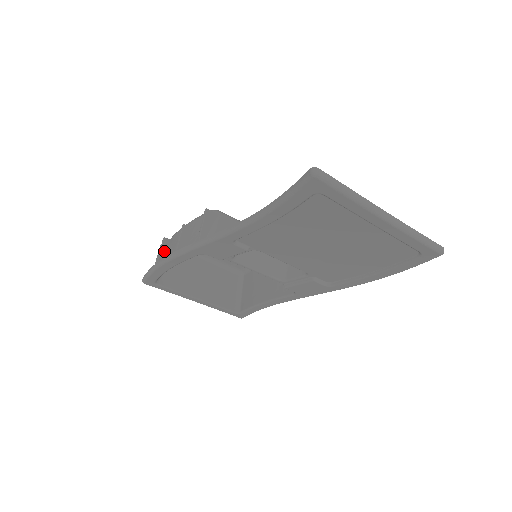
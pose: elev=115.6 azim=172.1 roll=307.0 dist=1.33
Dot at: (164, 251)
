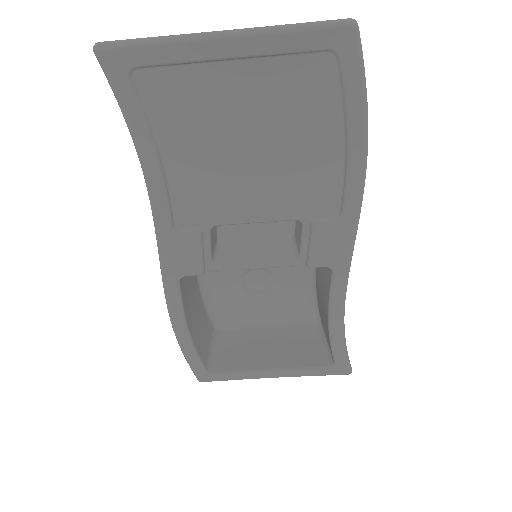
Dot at: occluded
